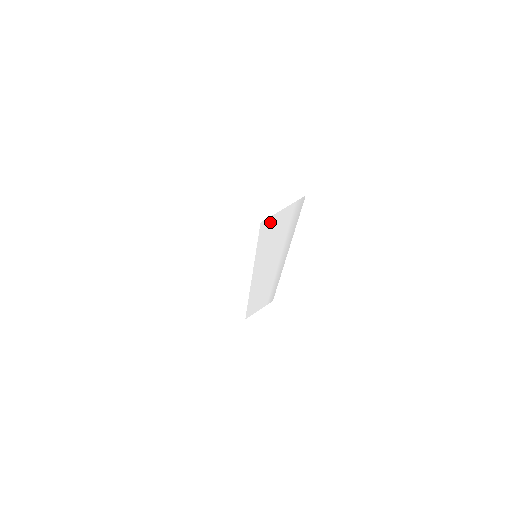
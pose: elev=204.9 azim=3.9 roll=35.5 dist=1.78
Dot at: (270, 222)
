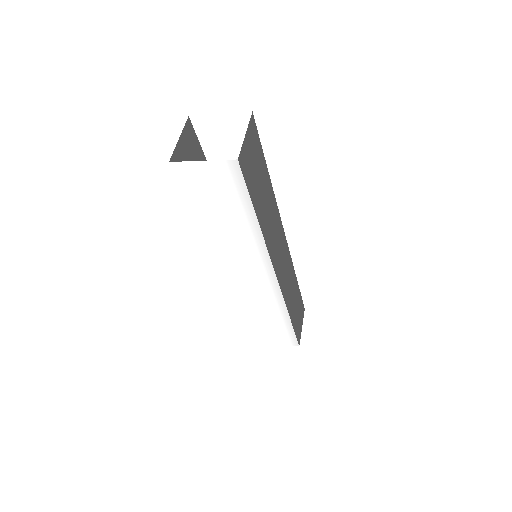
Dot at: (191, 174)
